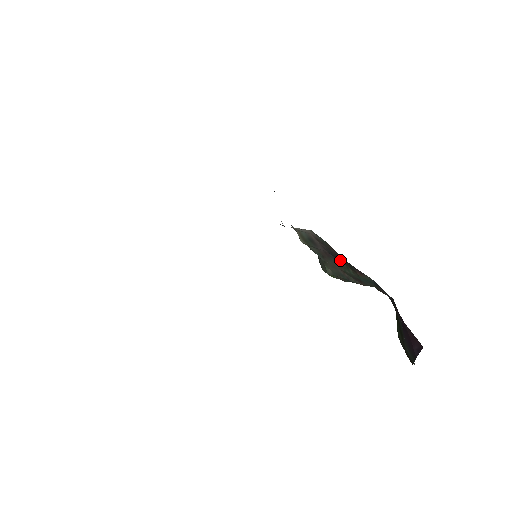
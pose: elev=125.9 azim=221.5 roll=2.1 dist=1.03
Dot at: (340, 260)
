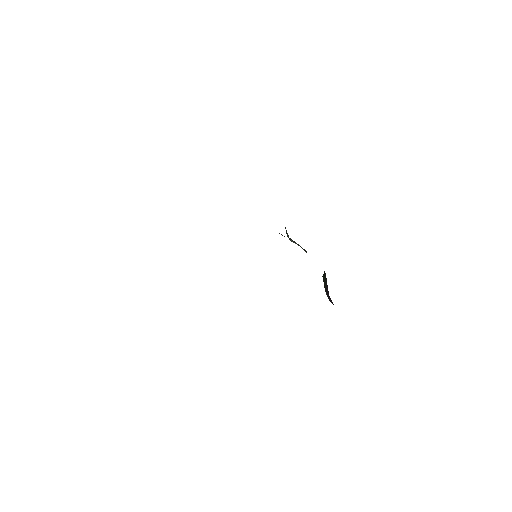
Dot at: occluded
